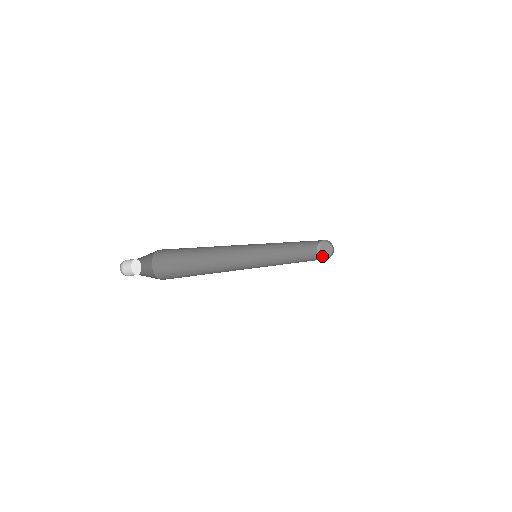
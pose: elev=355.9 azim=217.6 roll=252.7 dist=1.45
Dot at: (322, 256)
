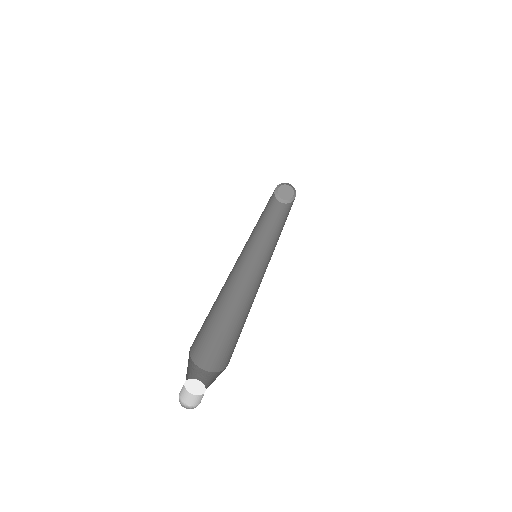
Dot at: (285, 201)
